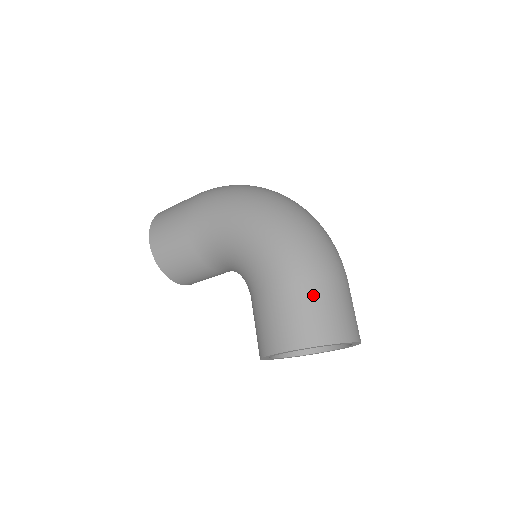
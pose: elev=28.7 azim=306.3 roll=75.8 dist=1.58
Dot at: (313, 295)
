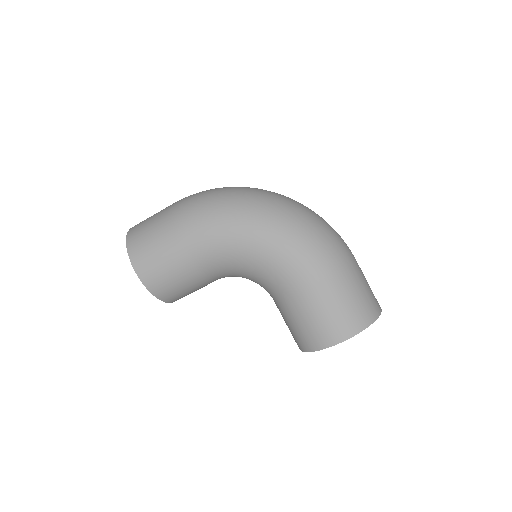
Dot at: (348, 286)
